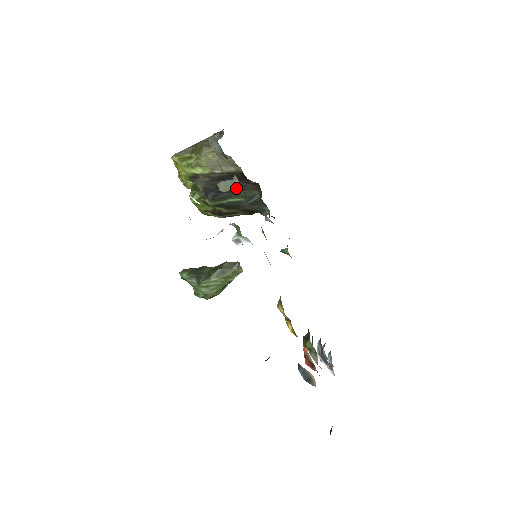
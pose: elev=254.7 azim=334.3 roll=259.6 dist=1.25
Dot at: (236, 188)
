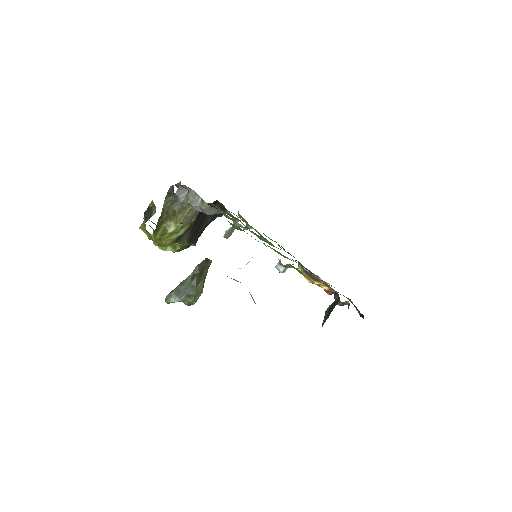
Dot at: occluded
